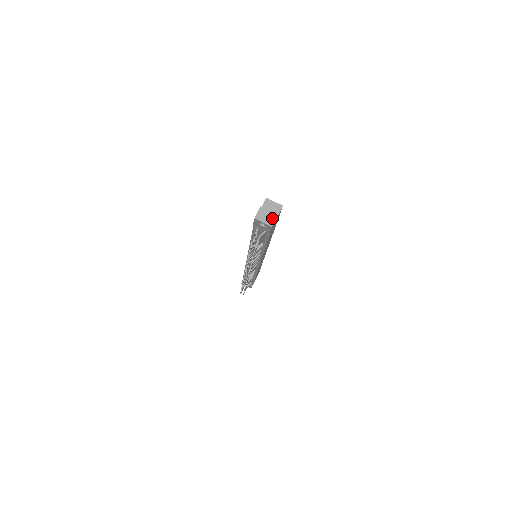
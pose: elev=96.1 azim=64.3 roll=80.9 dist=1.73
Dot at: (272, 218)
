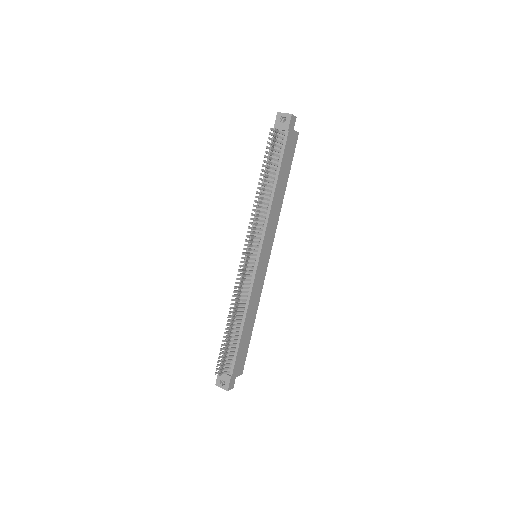
Dot at: (292, 115)
